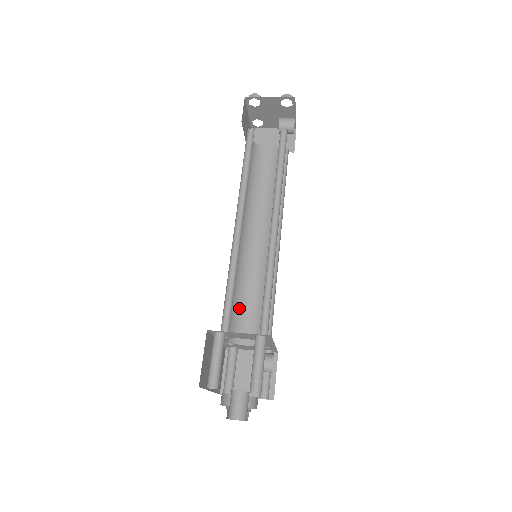
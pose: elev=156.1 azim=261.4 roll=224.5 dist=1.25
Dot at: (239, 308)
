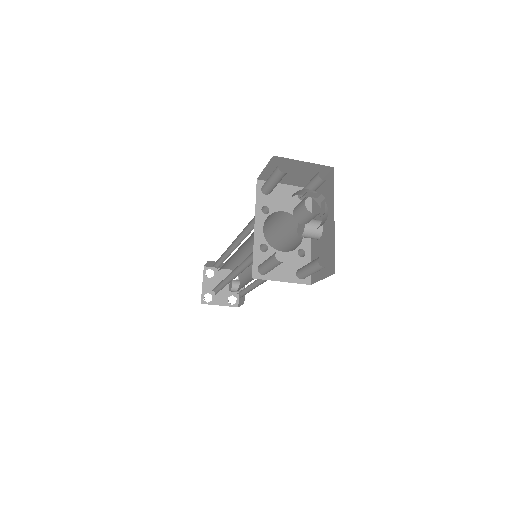
Dot at: occluded
